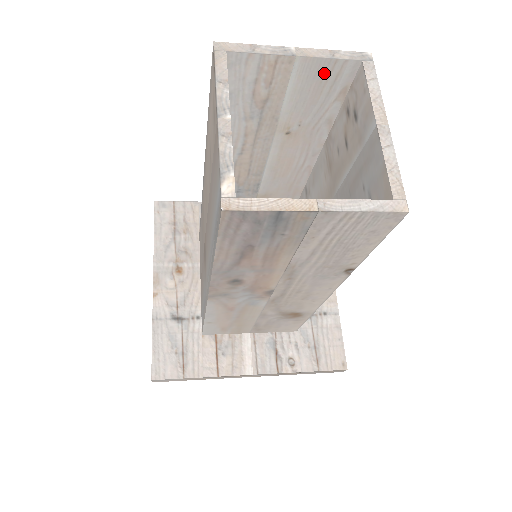
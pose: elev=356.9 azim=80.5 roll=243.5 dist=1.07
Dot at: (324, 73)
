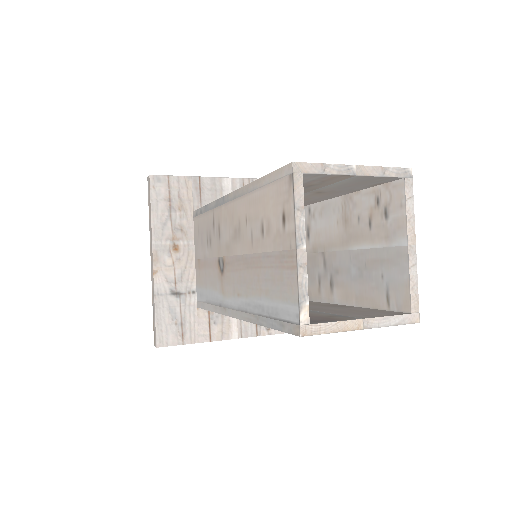
Dot at: (371, 180)
